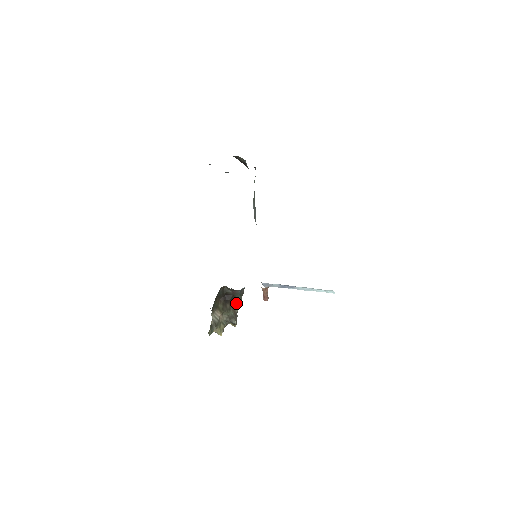
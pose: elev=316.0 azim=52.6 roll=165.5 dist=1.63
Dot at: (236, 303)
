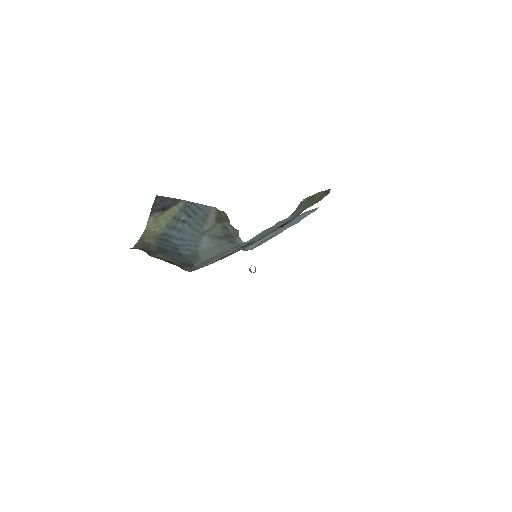
Dot at: occluded
